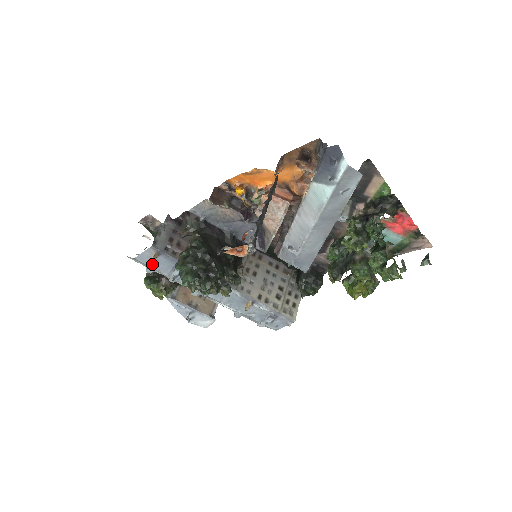
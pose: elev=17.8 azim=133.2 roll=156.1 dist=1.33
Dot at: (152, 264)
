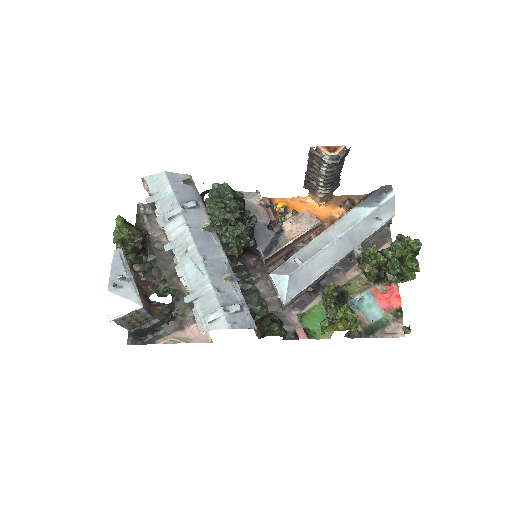
Dot at: (175, 186)
